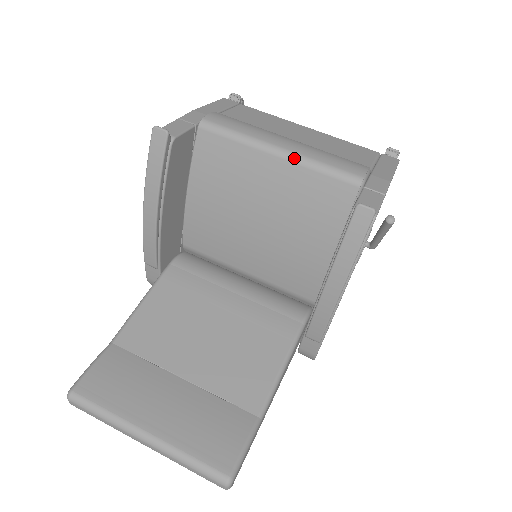
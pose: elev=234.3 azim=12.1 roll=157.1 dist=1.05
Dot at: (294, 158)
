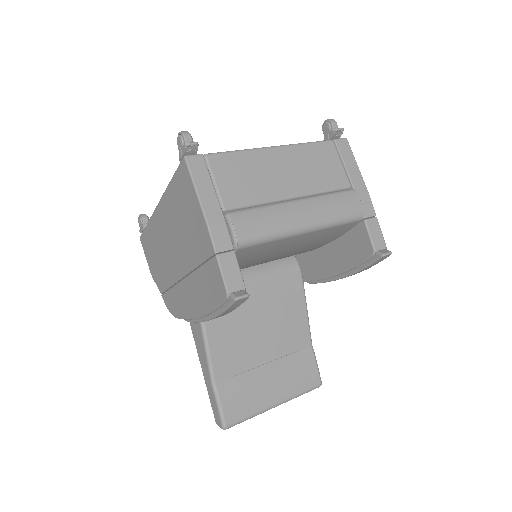
Dot at: (319, 228)
